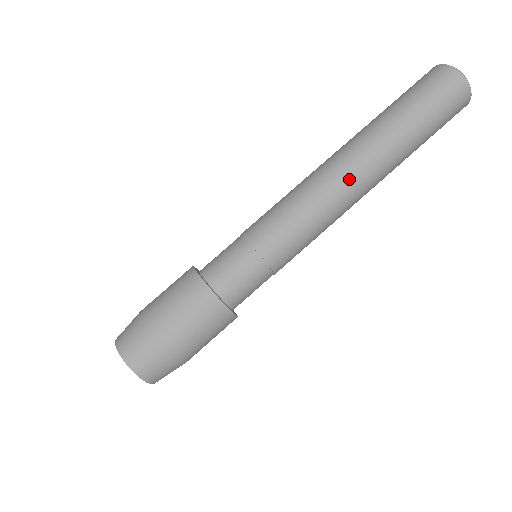
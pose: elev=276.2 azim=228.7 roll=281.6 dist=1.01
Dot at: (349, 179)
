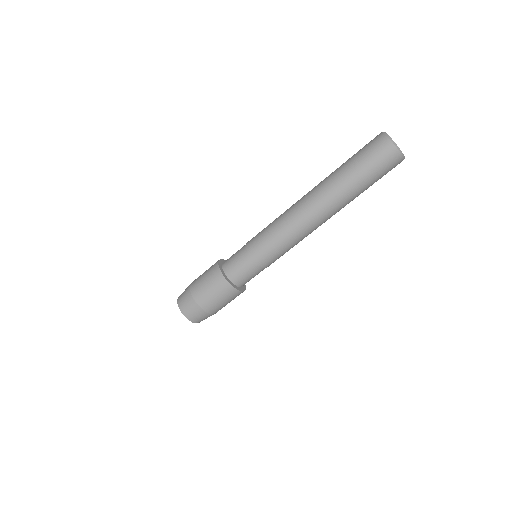
Dot at: (318, 224)
